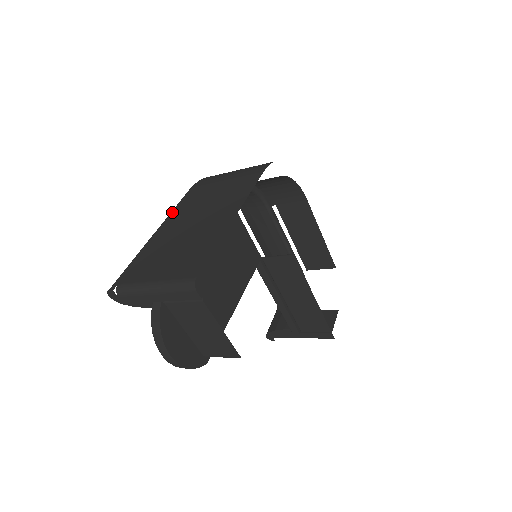
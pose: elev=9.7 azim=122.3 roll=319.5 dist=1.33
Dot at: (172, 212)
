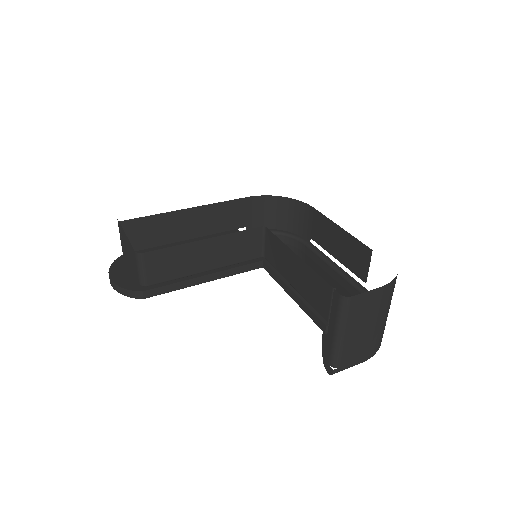
Dot at: occluded
